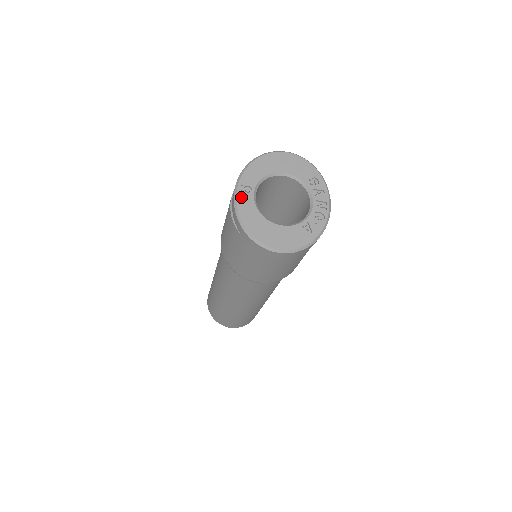
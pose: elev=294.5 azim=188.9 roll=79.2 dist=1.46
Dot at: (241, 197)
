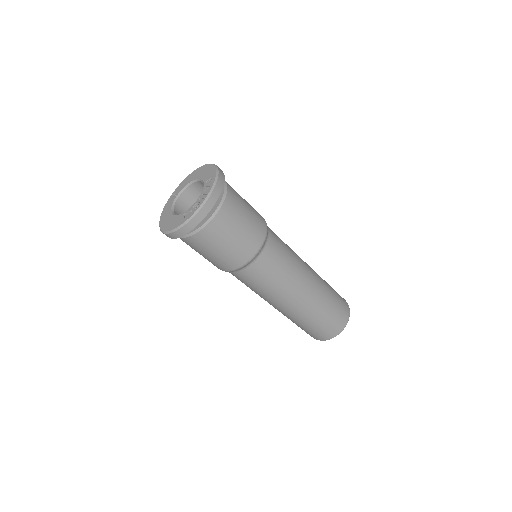
Dot at: (169, 200)
